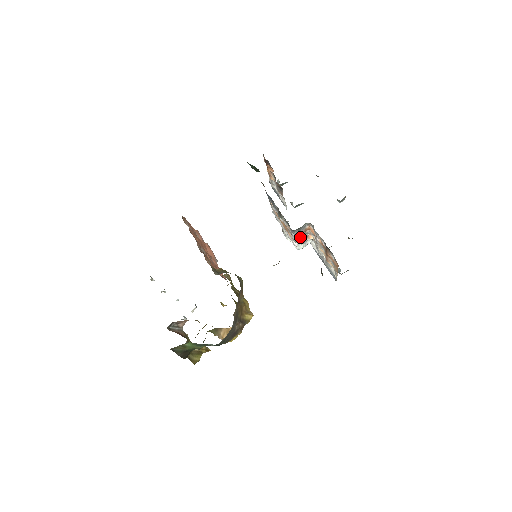
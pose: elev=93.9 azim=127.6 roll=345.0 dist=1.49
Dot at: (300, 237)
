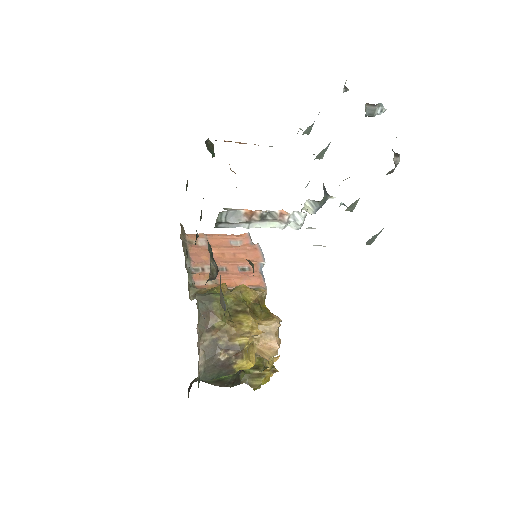
Dot at: (263, 221)
